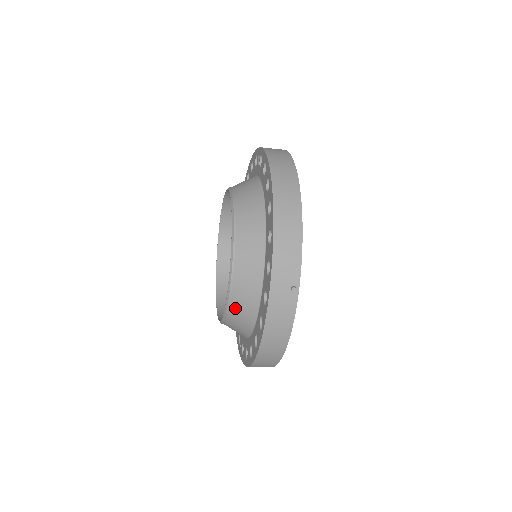
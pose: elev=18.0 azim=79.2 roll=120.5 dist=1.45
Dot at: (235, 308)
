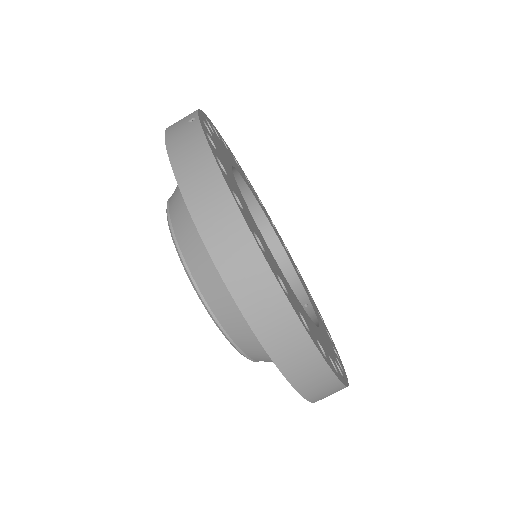
Dot at: (182, 236)
